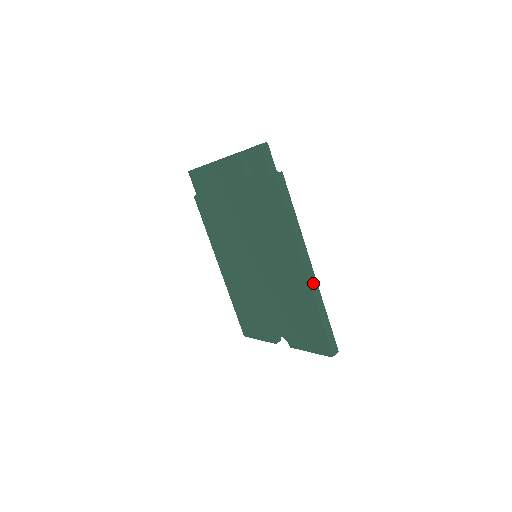
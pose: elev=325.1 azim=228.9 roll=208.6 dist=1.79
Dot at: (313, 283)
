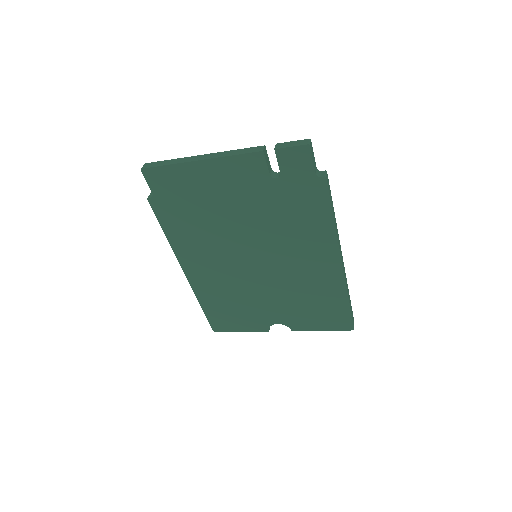
Dot at: (344, 274)
